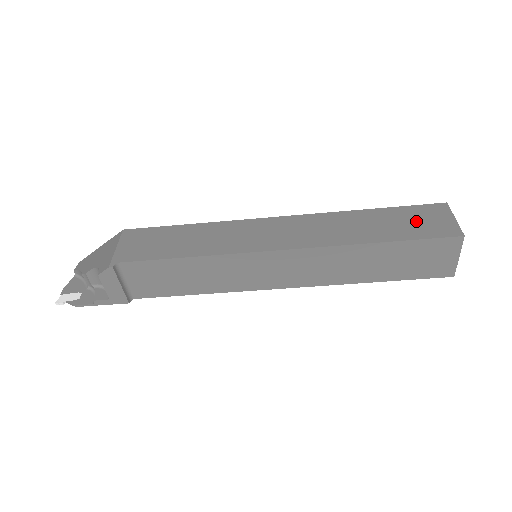
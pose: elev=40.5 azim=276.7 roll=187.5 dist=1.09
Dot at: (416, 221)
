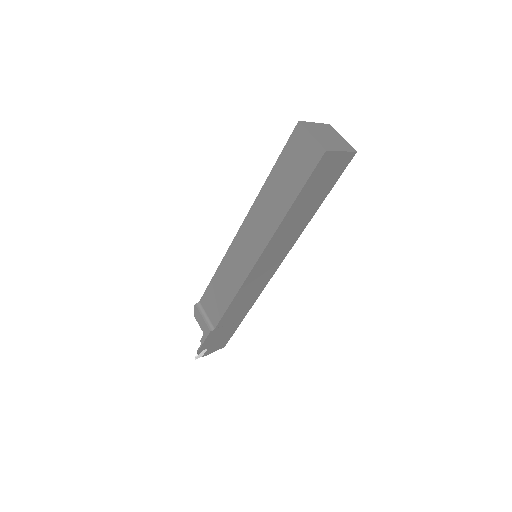
Dot at: occluded
